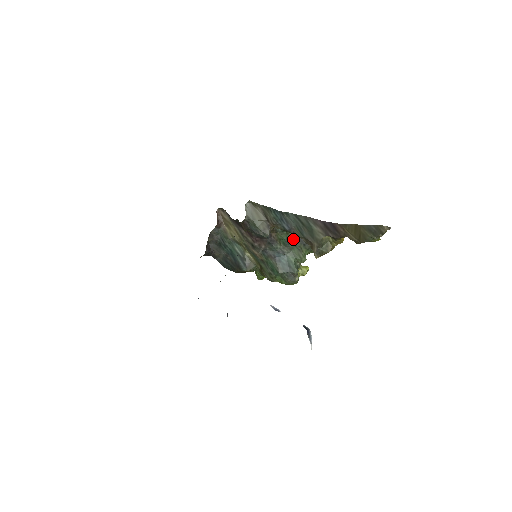
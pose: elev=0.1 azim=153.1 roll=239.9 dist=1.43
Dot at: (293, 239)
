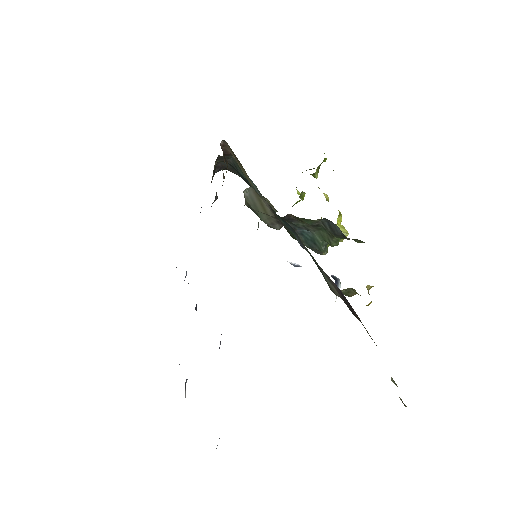
Dot at: (322, 223)
